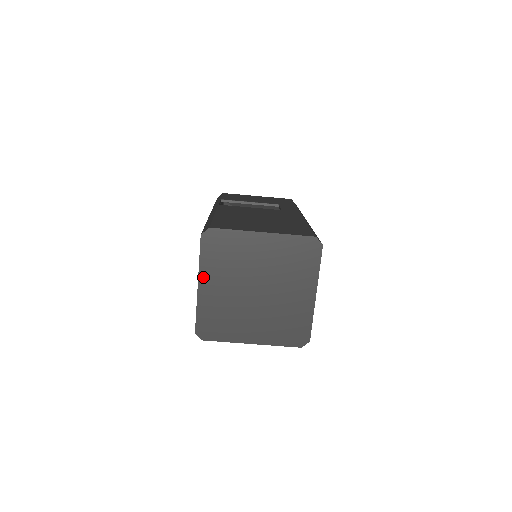
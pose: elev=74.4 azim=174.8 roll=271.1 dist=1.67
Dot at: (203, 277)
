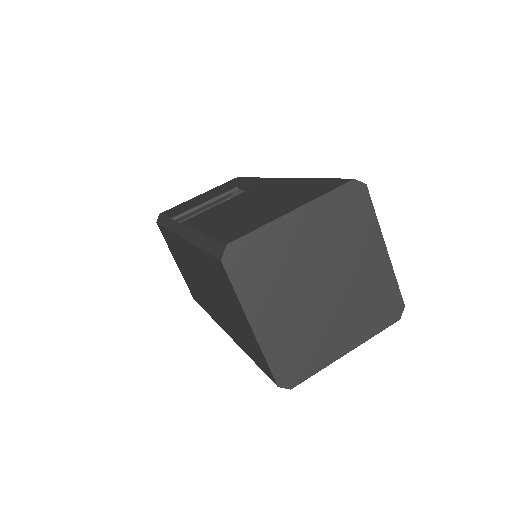
Dot at: (252, 312)
